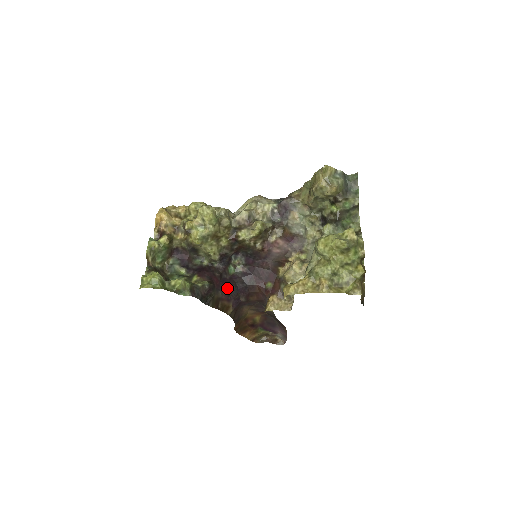
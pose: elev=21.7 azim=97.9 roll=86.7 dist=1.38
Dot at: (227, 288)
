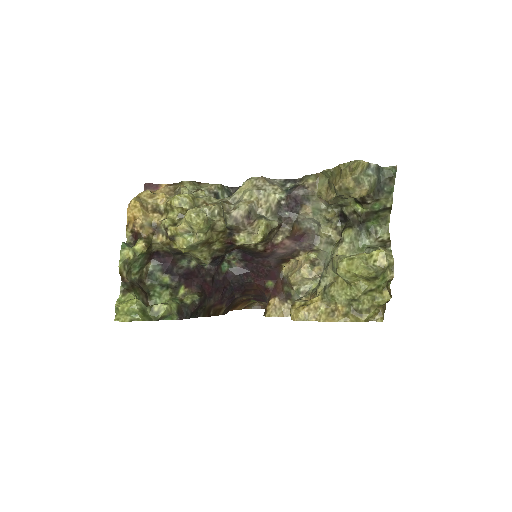
Dot at: (220, 292)
